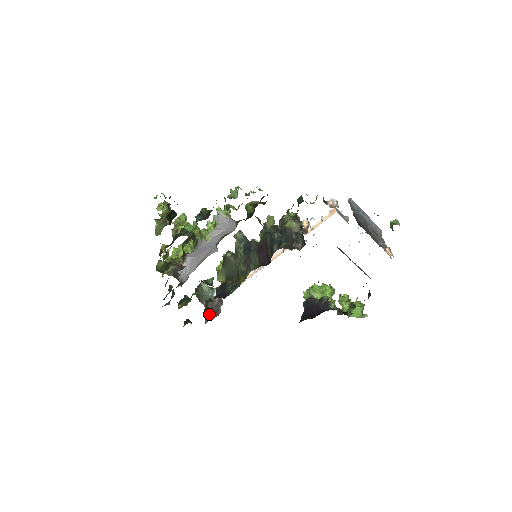
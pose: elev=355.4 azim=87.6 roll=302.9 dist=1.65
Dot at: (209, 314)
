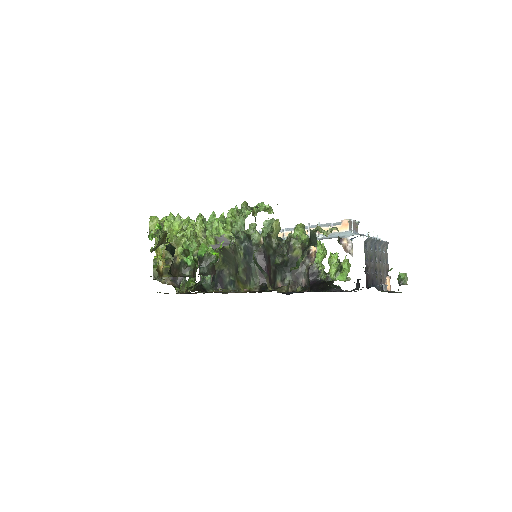
Dot at: occluded
